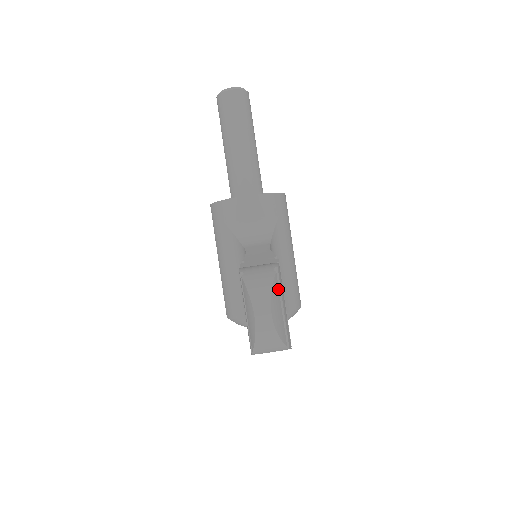
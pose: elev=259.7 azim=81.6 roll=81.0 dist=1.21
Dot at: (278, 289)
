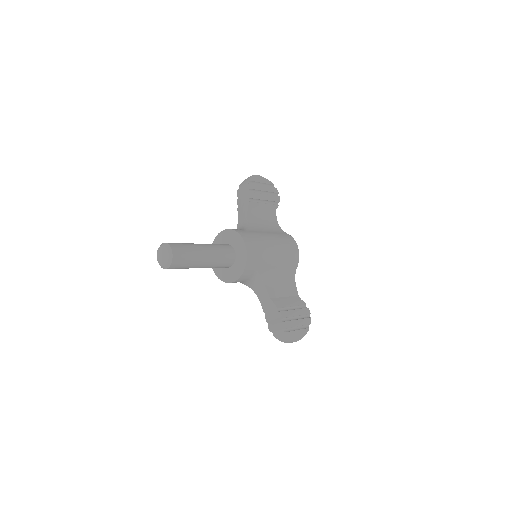
Dot at: (291, 332)
